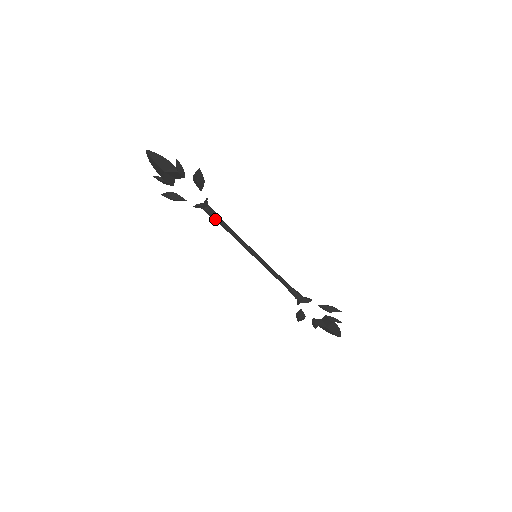
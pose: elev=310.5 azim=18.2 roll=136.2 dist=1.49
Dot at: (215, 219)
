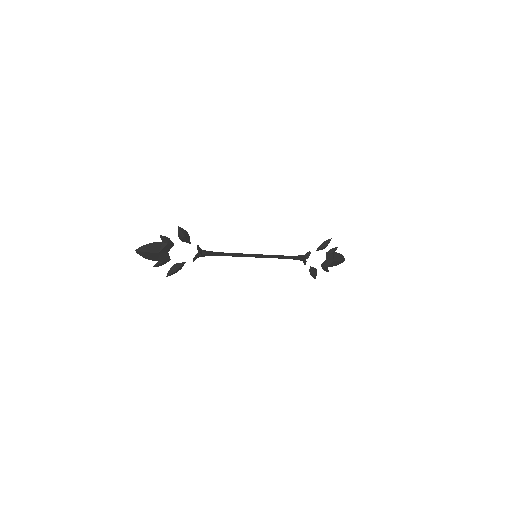
Dot at: (213, 255)
